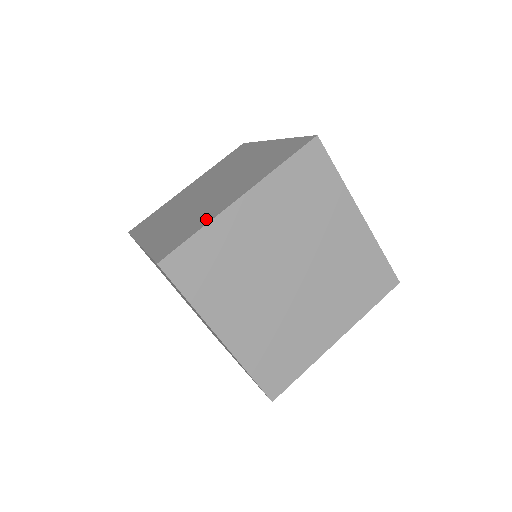
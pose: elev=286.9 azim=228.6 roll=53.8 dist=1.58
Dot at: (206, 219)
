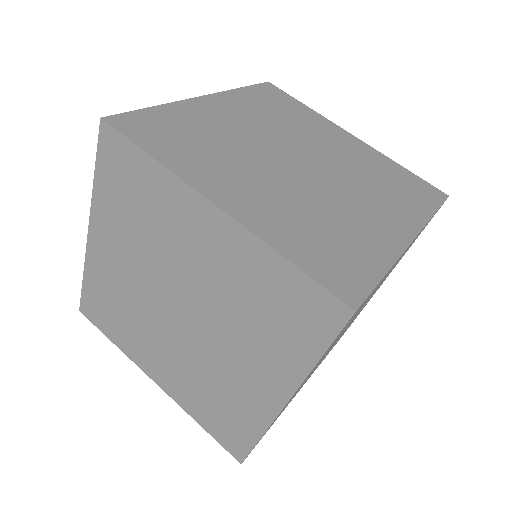
Dot at: (254, 419)
